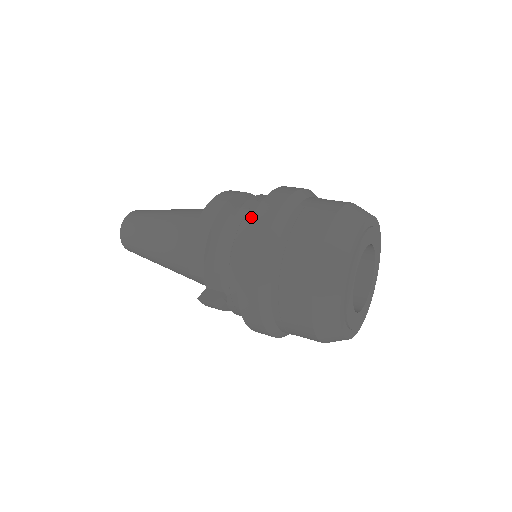
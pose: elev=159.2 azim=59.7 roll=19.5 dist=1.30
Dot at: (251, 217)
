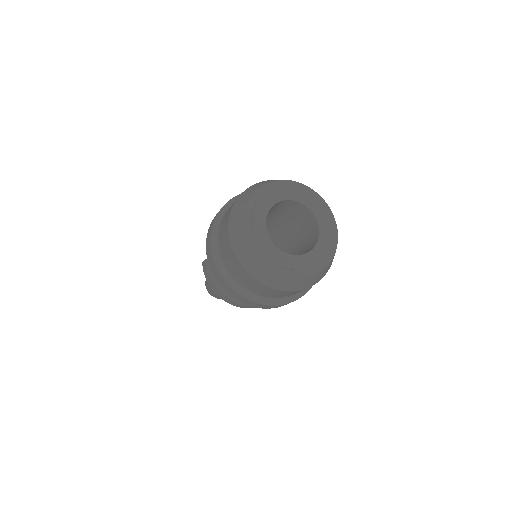
Dot at: occluded
